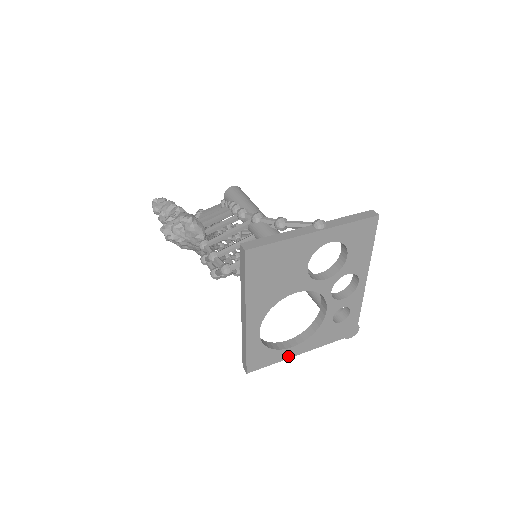
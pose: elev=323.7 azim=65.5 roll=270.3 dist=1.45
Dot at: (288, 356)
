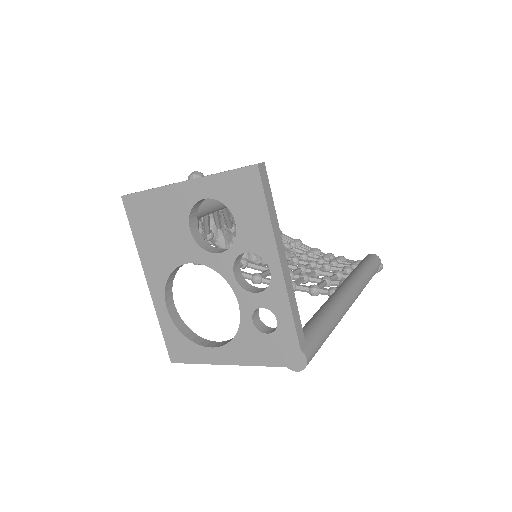
Dot at: (212, 360)
